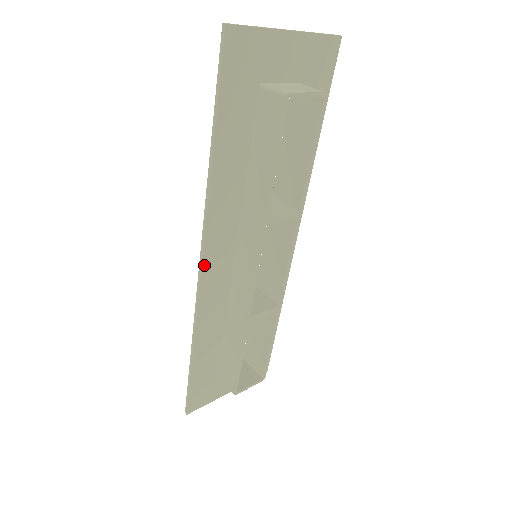
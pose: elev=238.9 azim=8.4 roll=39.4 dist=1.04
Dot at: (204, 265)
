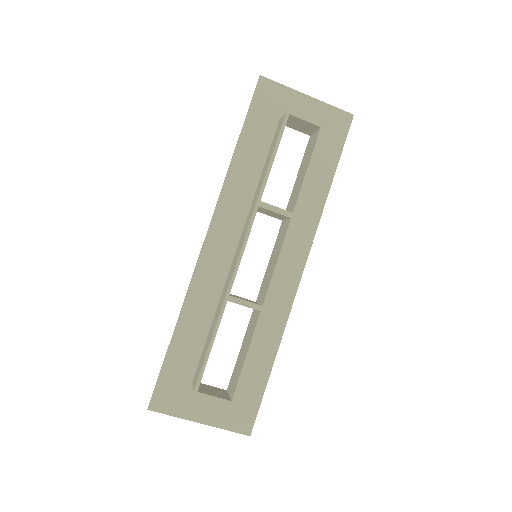
Dot at: (208, 237)
